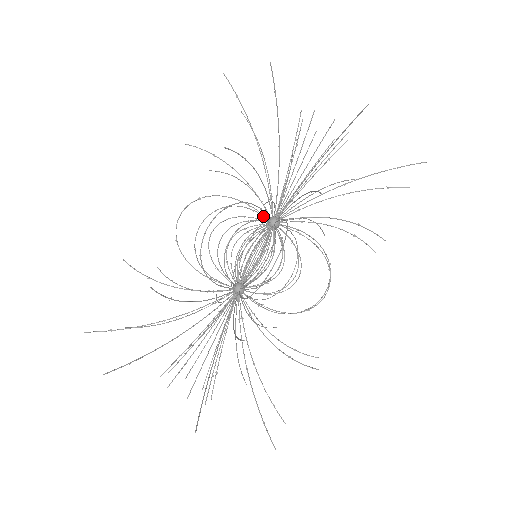
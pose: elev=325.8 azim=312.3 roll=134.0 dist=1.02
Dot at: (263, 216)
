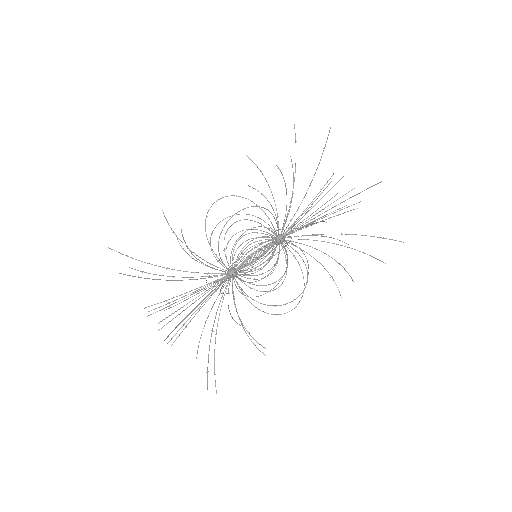
Dot at: occluded
